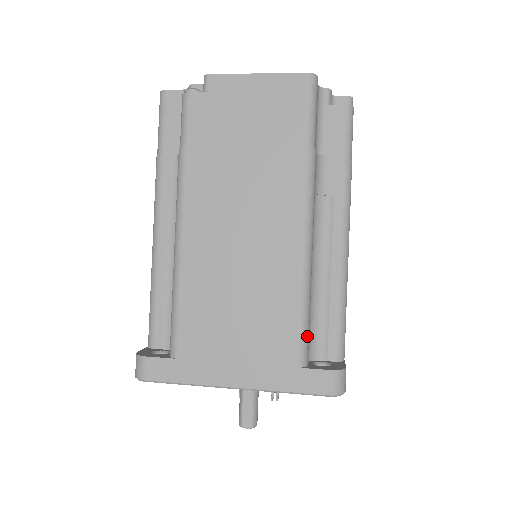
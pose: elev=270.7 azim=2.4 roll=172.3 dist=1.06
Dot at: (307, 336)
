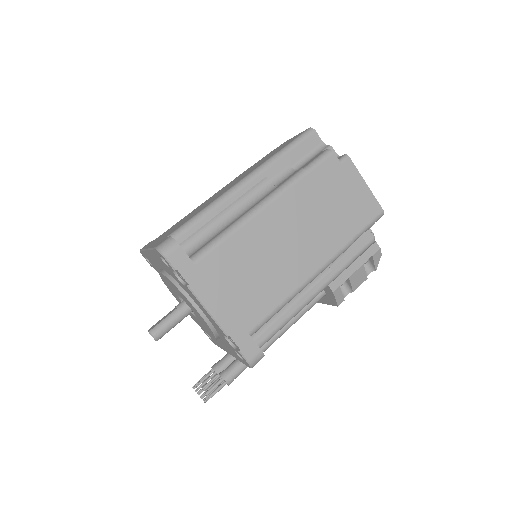
Dot at: (187, 227)
